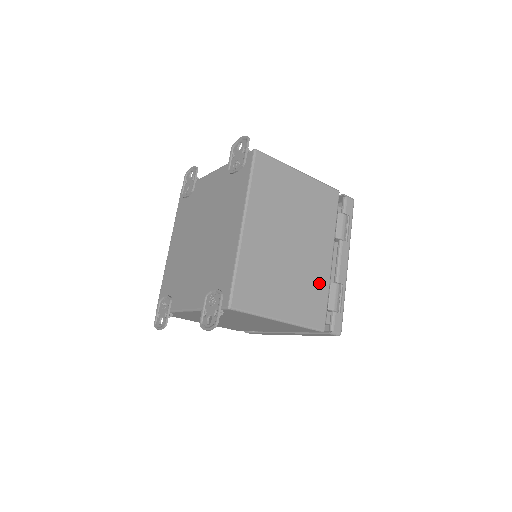
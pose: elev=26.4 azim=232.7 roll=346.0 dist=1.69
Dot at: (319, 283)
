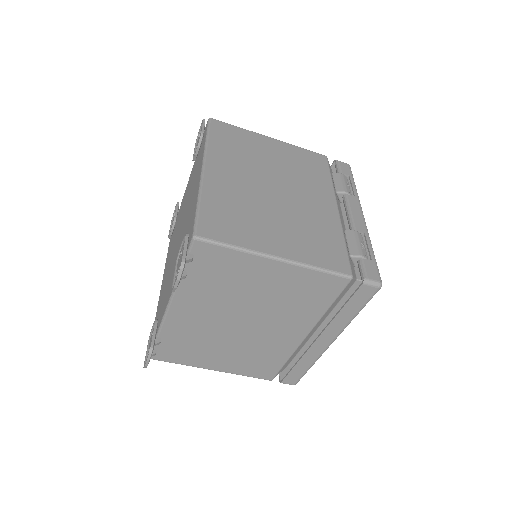
Dot at: (326, 228)
